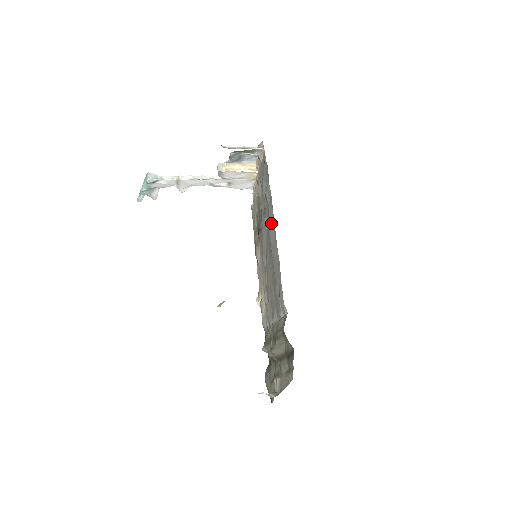
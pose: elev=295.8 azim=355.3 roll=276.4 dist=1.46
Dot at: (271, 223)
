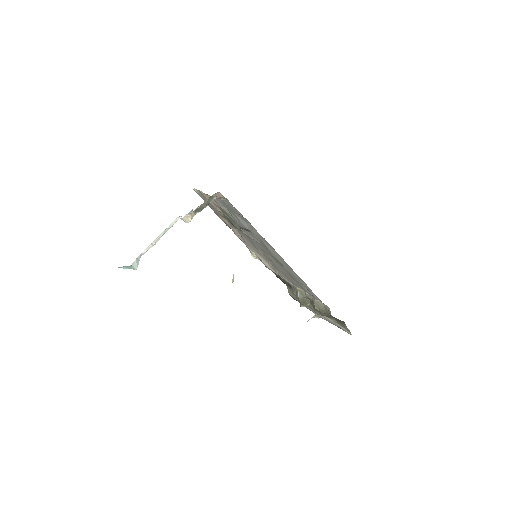
Dot at: (275, 255)
